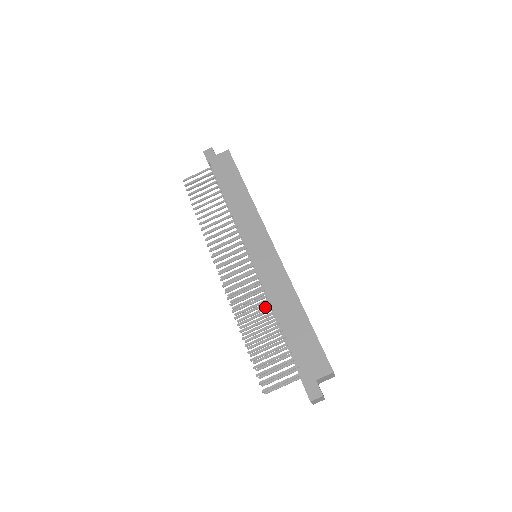
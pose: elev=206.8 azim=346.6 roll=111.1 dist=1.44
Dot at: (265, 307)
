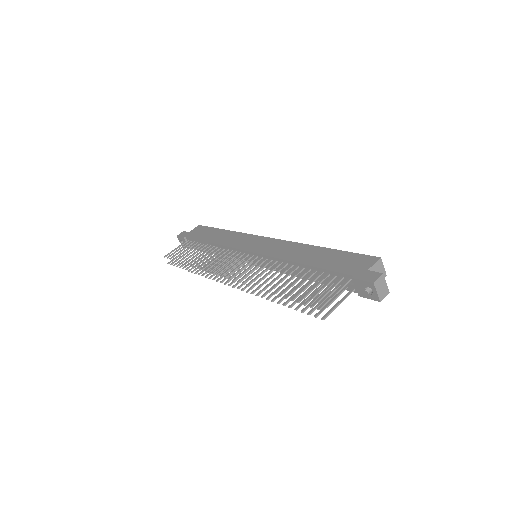
Dot at: occluded
